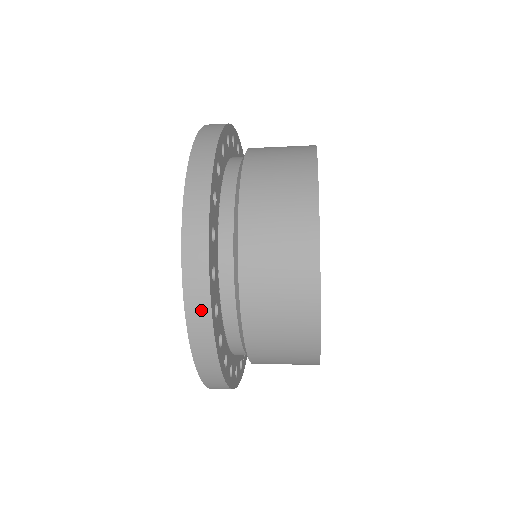
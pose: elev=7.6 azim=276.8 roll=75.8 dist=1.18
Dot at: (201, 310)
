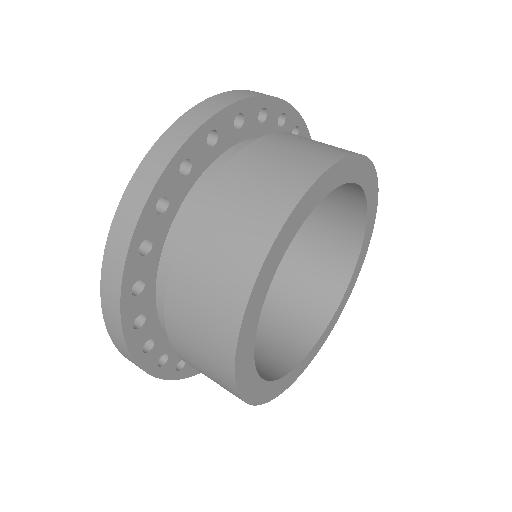
Dot at: occluded
